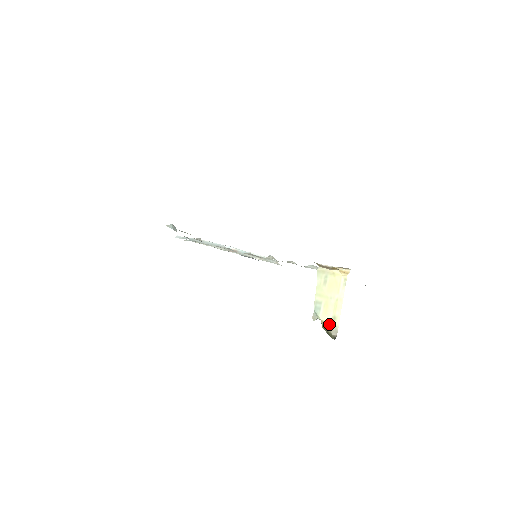
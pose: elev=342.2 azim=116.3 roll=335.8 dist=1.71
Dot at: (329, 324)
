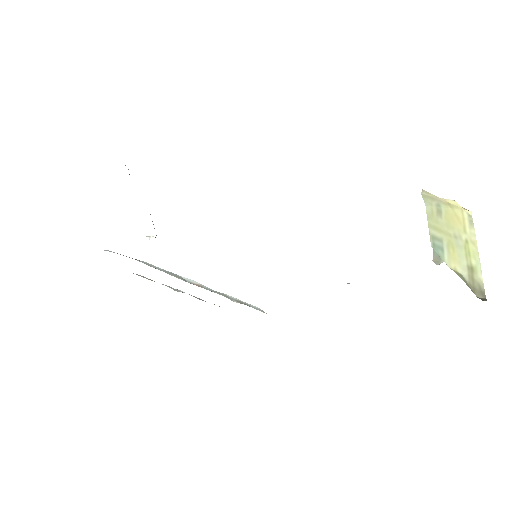
Dot at: (465, 277)
